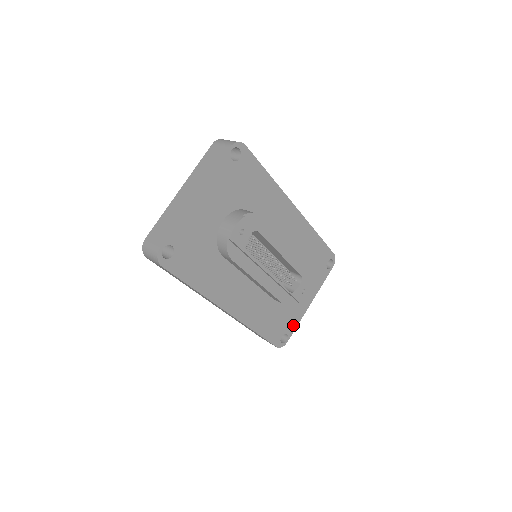
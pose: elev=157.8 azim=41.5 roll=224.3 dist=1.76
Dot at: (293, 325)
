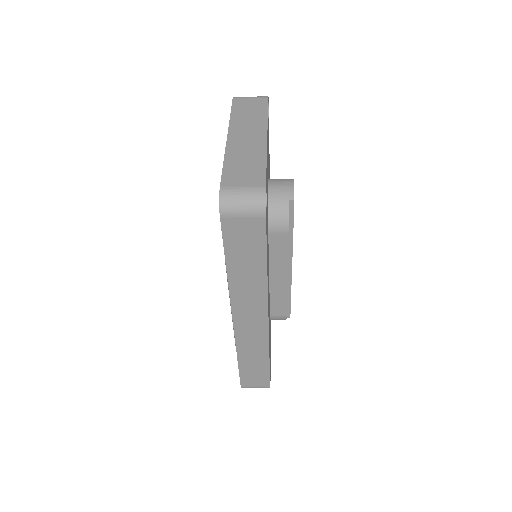
Dot at: occluded
